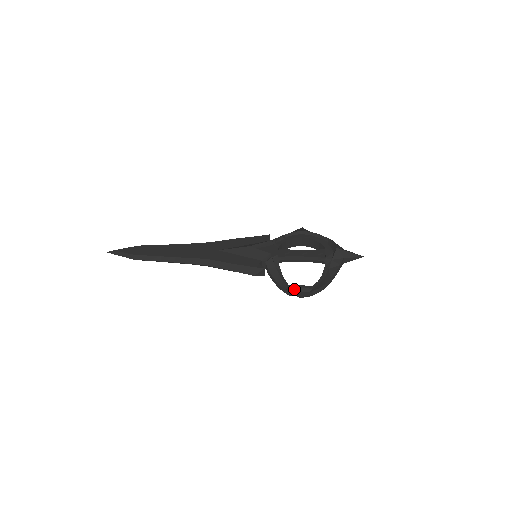
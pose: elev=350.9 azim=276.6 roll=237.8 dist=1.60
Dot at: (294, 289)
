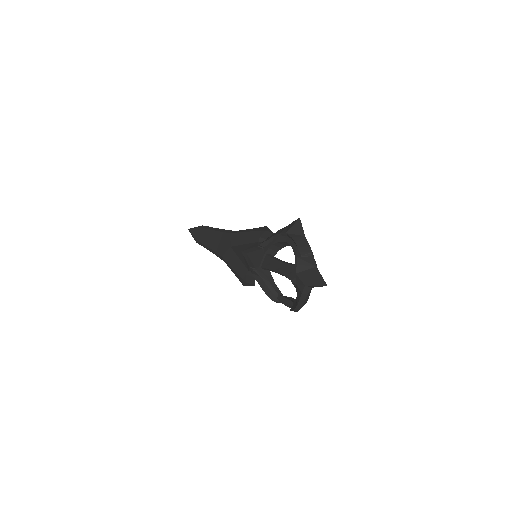
Dot at: (281, 301)
